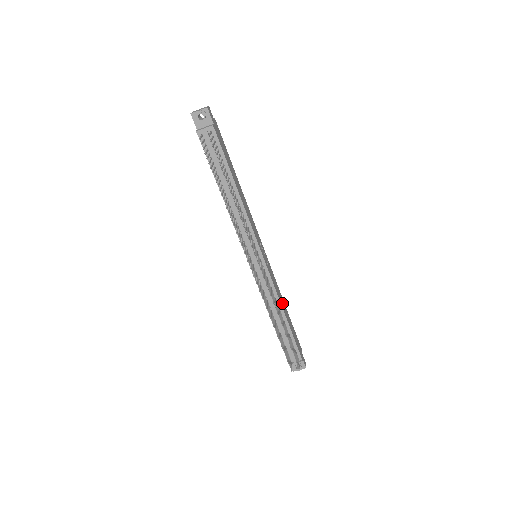
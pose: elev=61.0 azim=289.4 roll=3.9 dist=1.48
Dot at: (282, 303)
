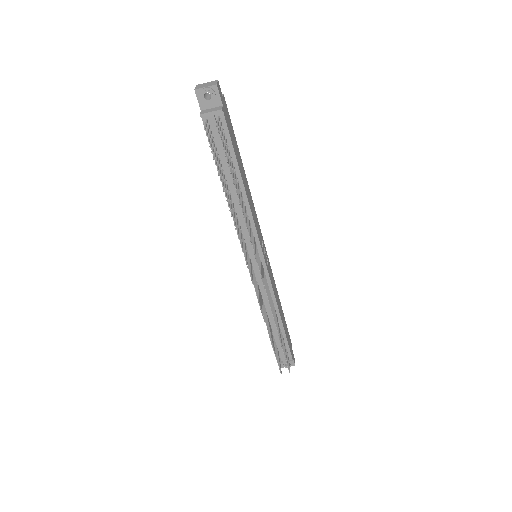
Dot at: (278, 304)
